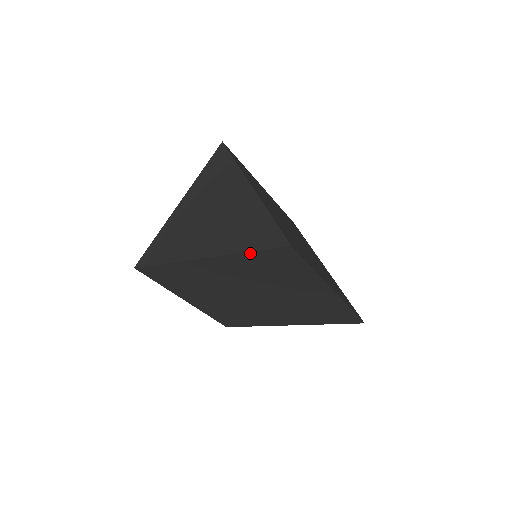
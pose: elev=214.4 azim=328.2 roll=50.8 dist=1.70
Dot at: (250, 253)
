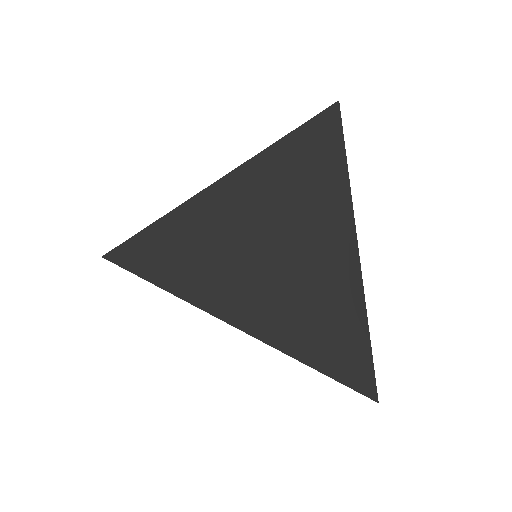
Dot at: (320, 372)
